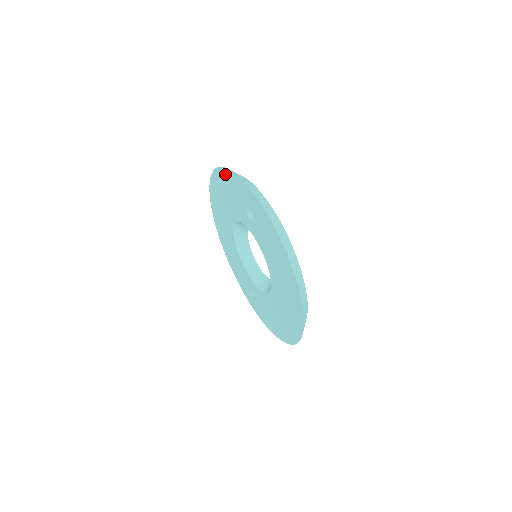
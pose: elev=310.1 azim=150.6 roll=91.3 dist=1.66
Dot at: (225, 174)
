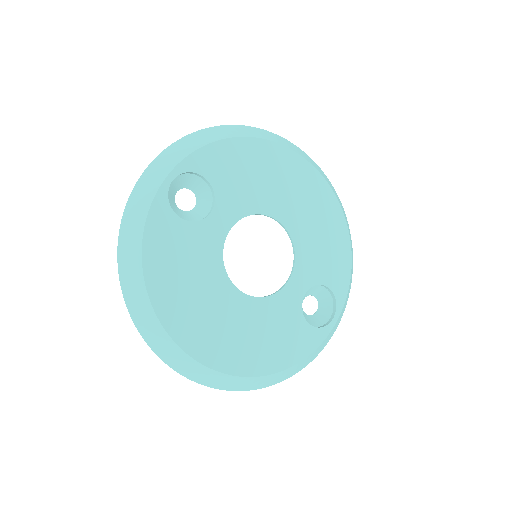
Dot at: occluded
